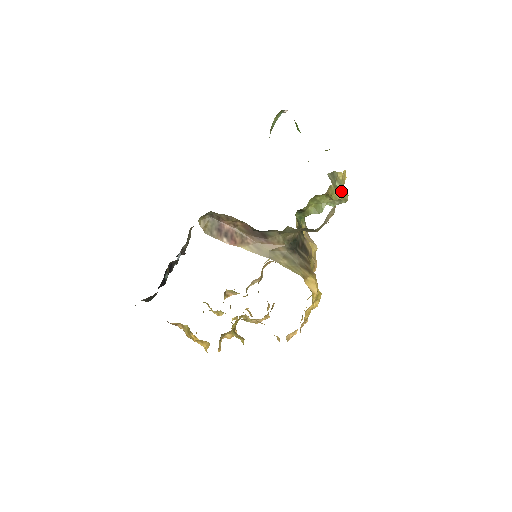
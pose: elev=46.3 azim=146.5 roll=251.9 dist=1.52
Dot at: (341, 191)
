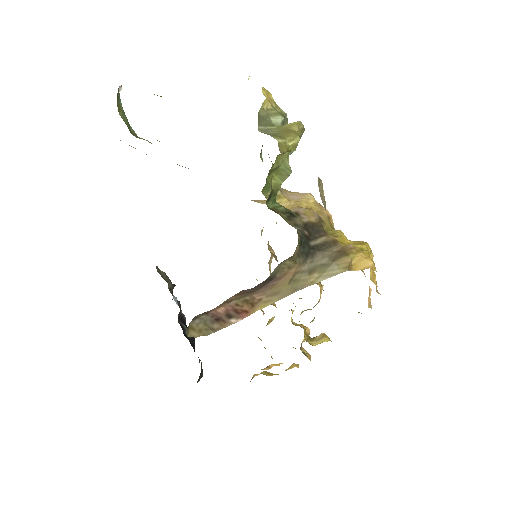
Dot at: (289, 128)
